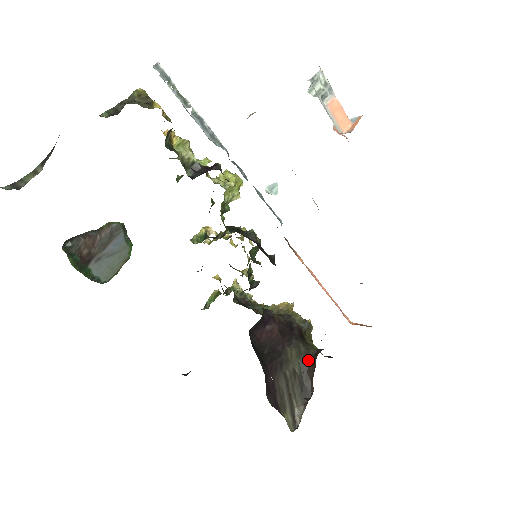
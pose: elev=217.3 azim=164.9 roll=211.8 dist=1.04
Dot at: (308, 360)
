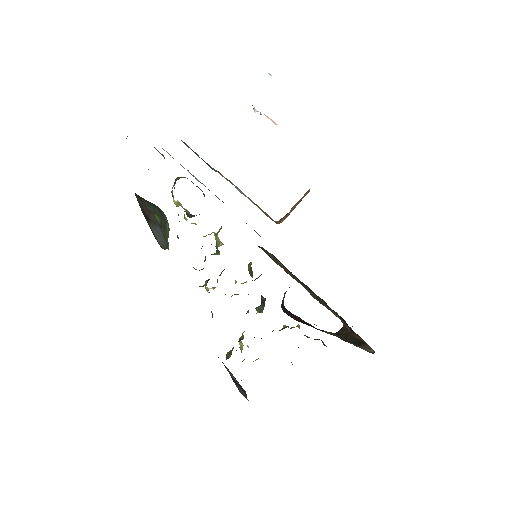
Dot at: (340, 333)
